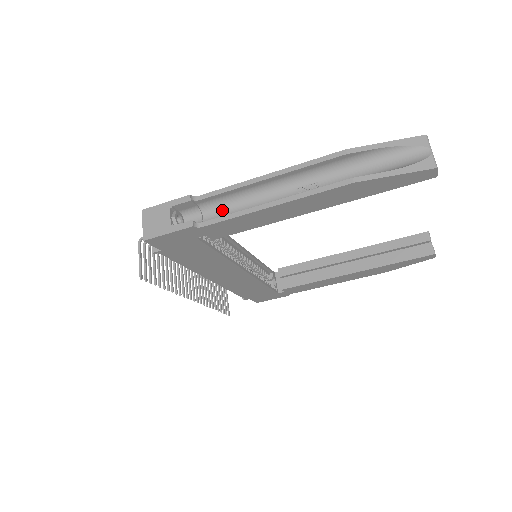
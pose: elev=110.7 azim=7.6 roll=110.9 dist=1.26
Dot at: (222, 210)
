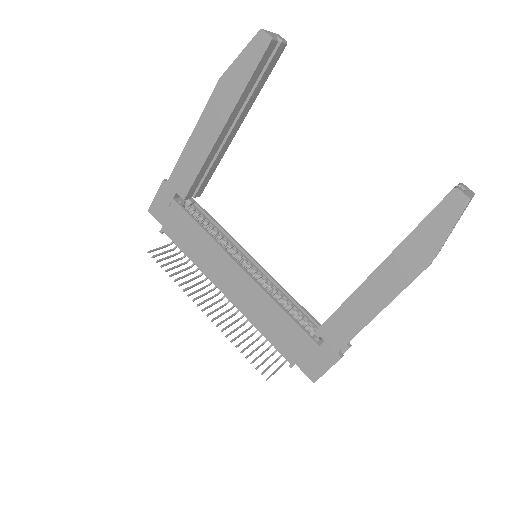
Dot at: occluded
